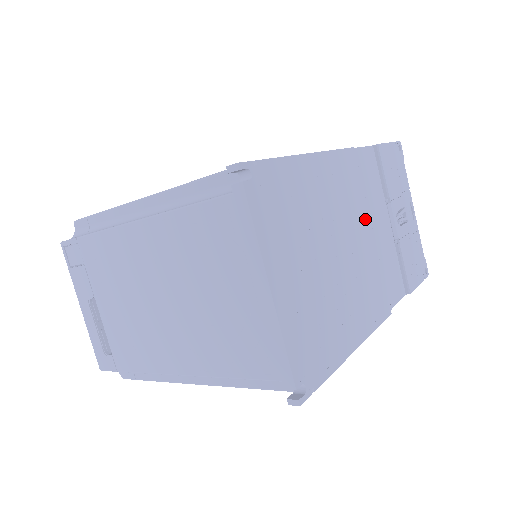
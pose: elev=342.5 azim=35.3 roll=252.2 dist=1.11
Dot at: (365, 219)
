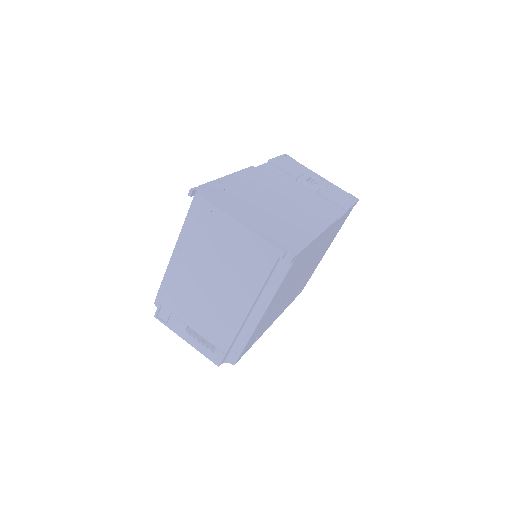
Dot at: (283, 189)
